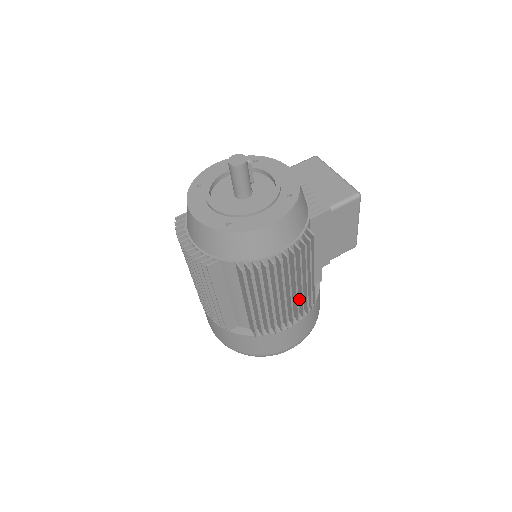
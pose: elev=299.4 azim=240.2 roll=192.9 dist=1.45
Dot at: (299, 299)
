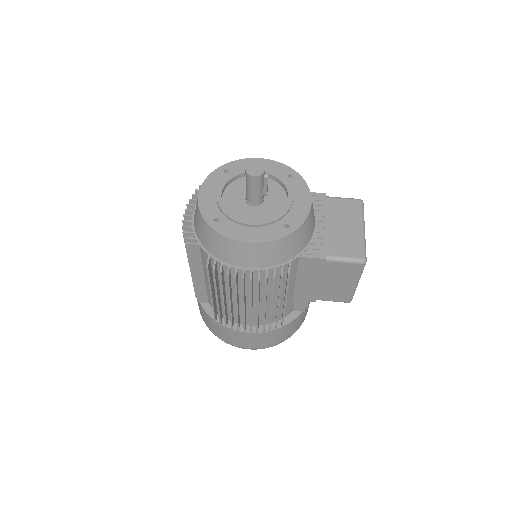
Dot at: occluded
